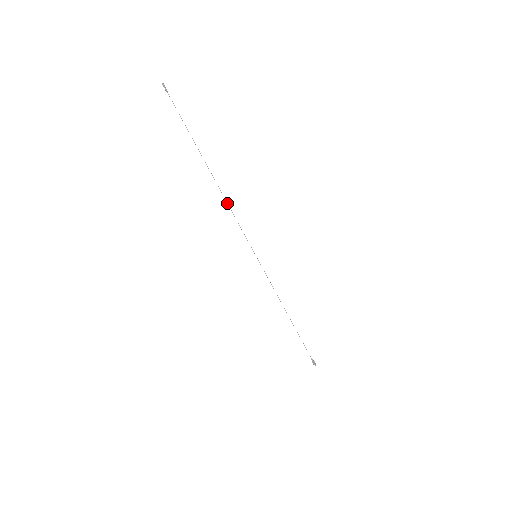
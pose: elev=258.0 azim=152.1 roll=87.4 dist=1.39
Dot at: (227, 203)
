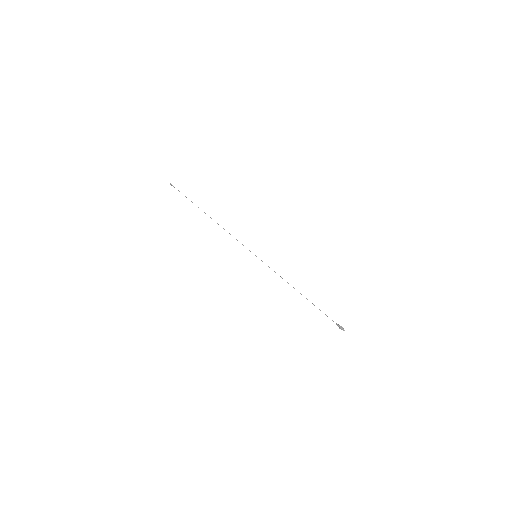
Dot at: (224, 229)
